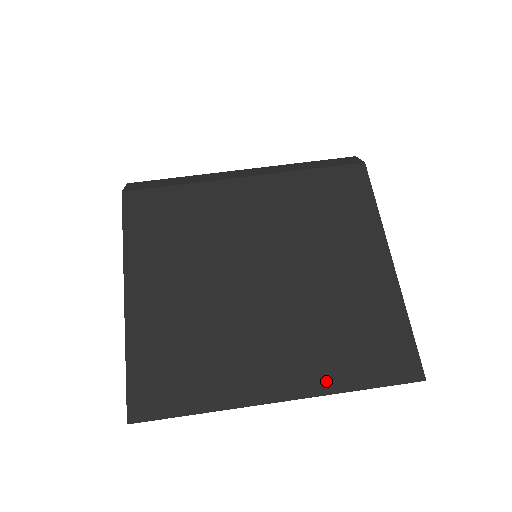
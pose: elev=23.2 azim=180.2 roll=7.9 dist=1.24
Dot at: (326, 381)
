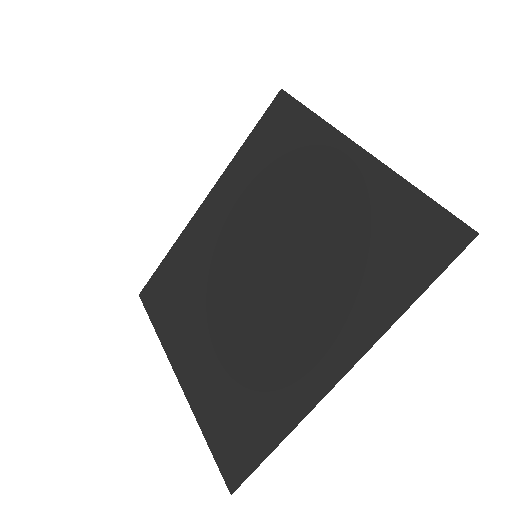
Dot at: (370, 324)
